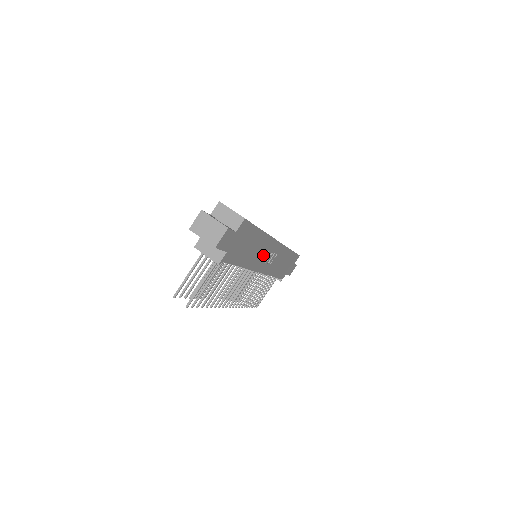
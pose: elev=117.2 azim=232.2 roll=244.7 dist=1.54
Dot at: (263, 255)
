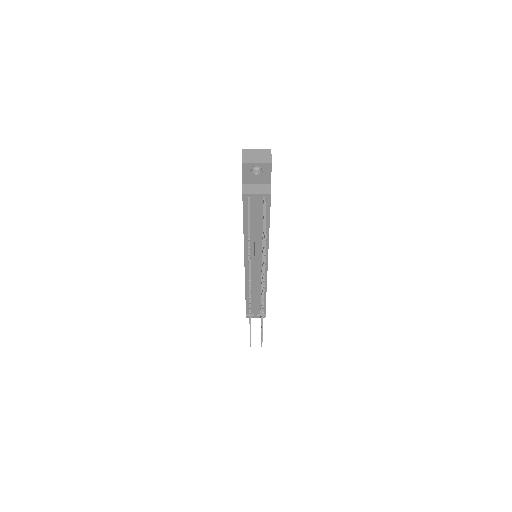
Dot at: occluded
